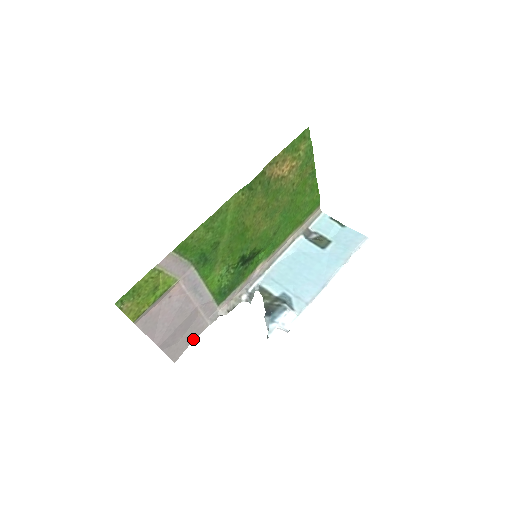
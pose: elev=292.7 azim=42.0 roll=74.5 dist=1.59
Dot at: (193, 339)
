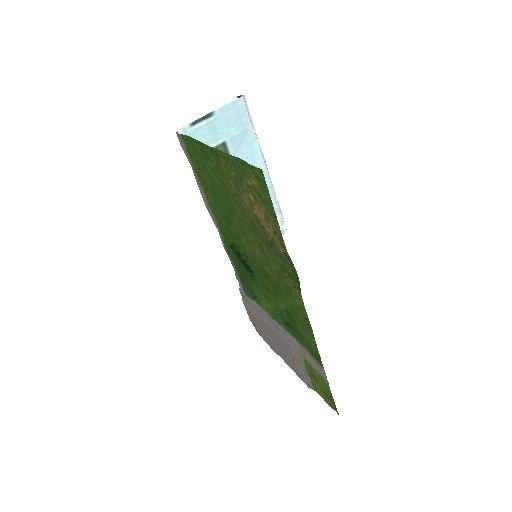
Dot at: (249, 318)
